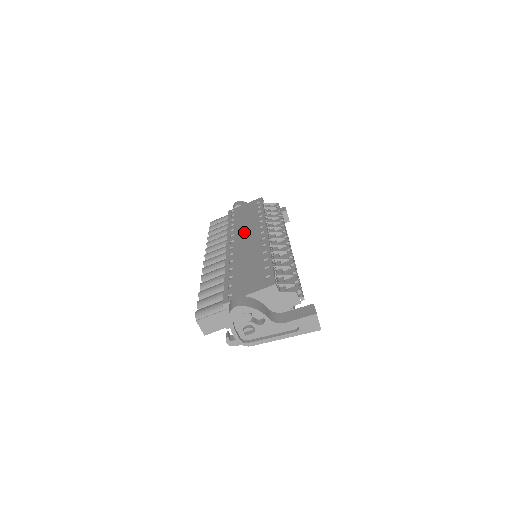
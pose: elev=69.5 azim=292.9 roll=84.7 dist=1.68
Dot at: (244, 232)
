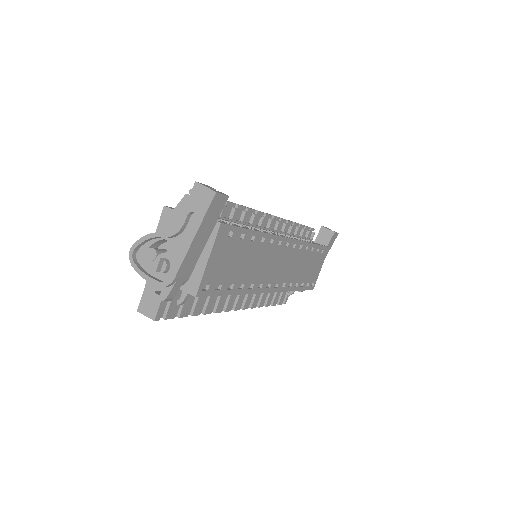
Dot at: occluded
